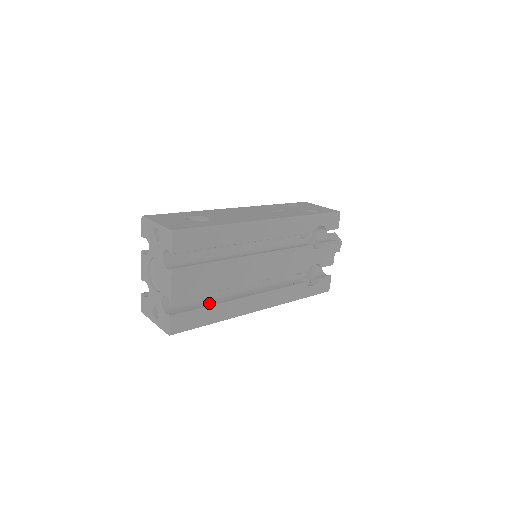
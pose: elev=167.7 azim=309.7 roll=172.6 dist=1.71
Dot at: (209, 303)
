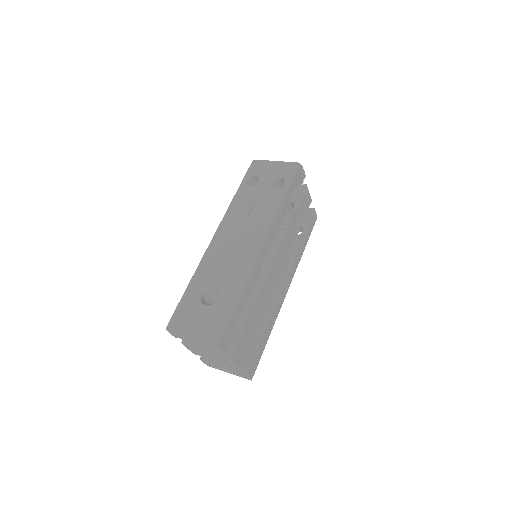
Dot at: (257, 332)
